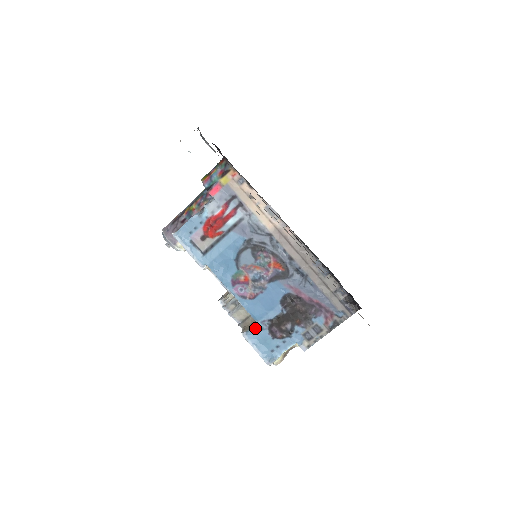
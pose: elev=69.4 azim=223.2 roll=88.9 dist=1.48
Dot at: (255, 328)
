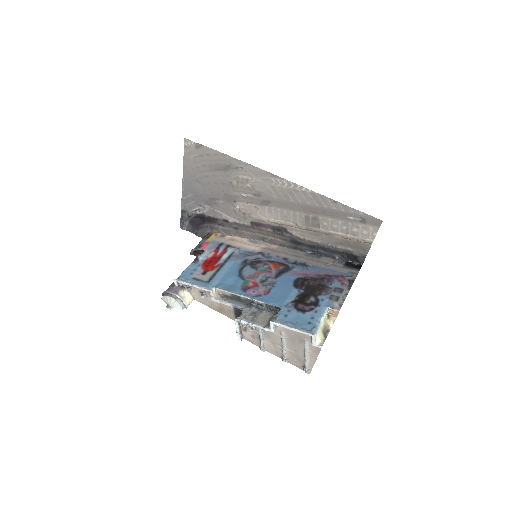
Dot at: (282, 313)
